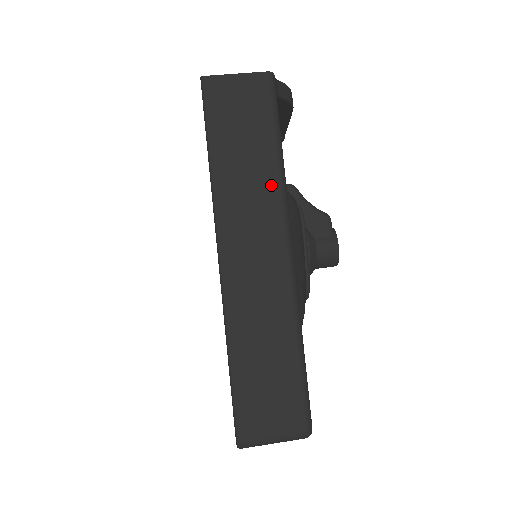
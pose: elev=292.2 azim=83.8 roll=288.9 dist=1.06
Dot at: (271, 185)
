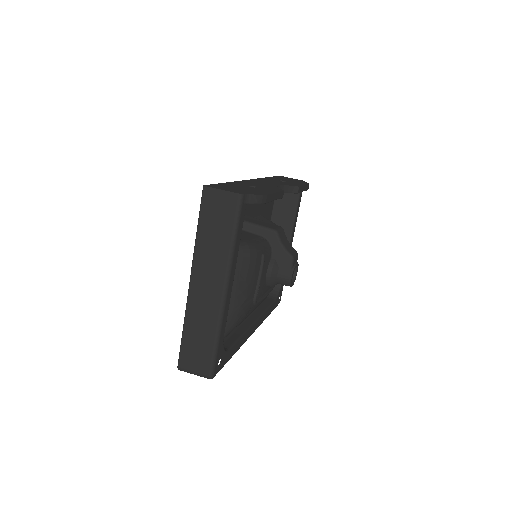
Dot at: (224, 256)
